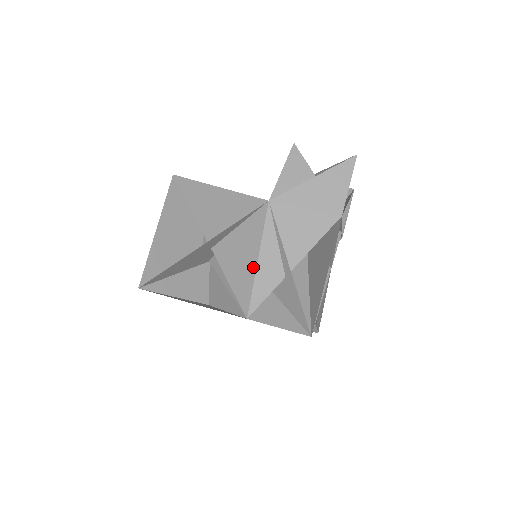
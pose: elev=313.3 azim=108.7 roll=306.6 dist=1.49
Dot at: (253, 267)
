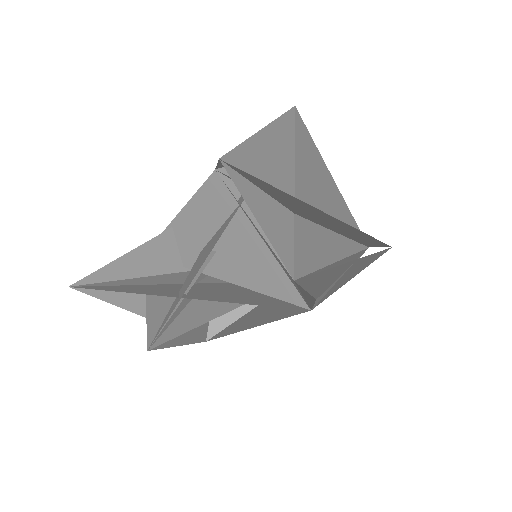
Dot at: occluded
